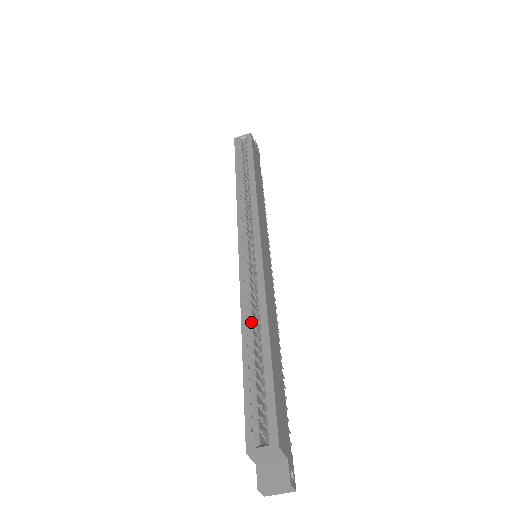
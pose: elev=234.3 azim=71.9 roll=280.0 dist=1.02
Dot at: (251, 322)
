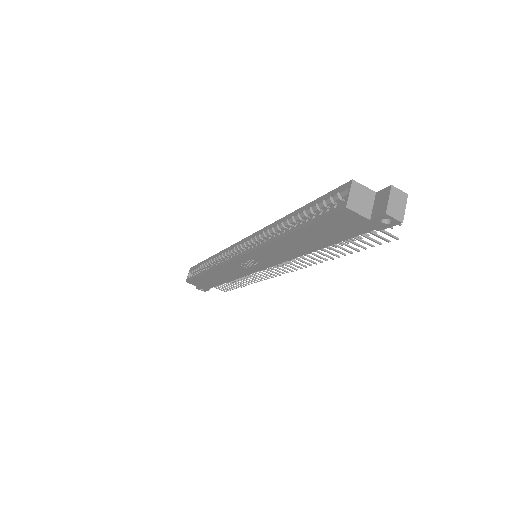
Dot at: (280, 233)
